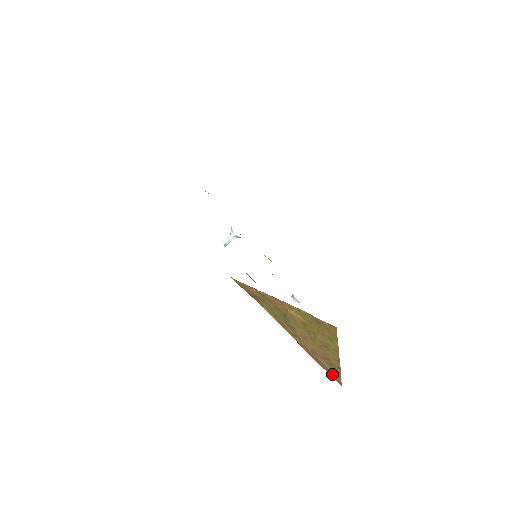
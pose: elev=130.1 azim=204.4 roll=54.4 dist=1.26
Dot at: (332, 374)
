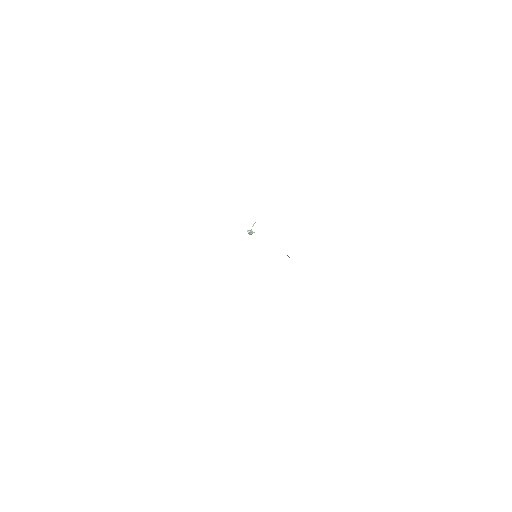
Dot at: occluded
